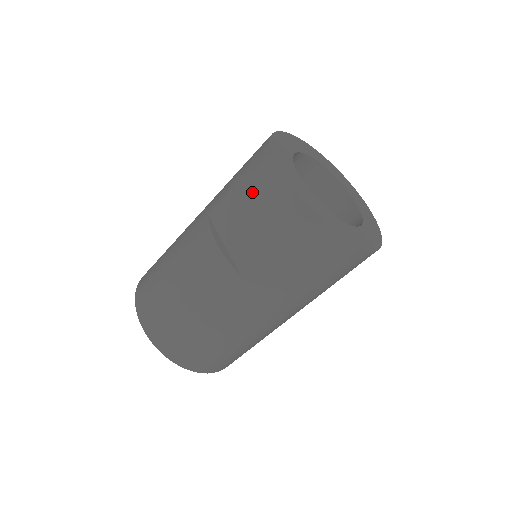
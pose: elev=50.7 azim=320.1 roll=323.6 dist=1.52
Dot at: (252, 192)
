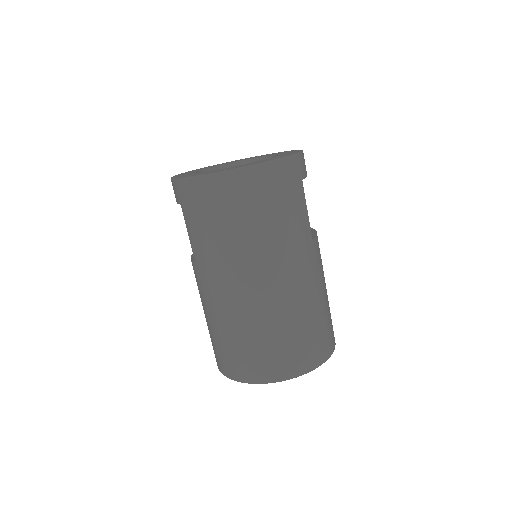
Dot at: occluded
